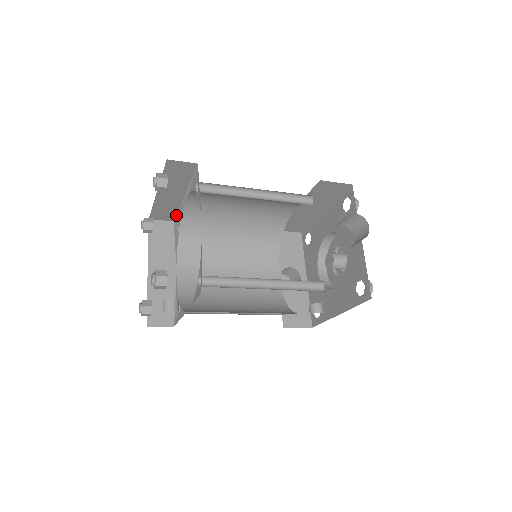
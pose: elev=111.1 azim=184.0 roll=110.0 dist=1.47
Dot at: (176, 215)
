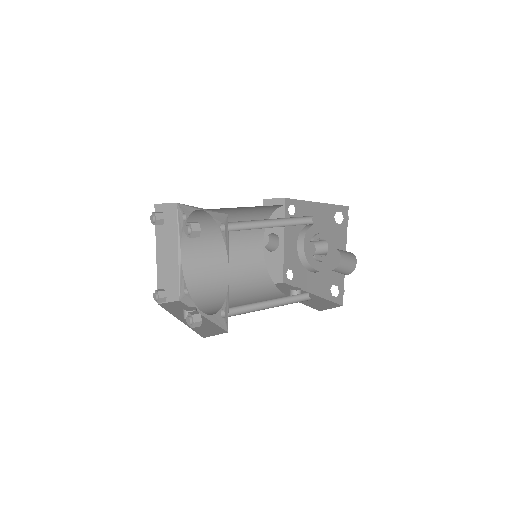
Dot at: (182, 204)
